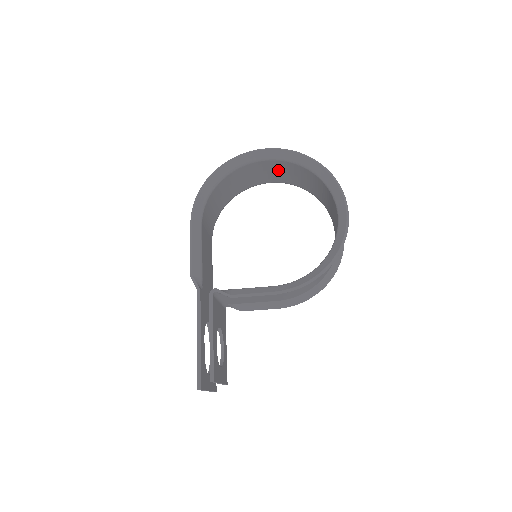
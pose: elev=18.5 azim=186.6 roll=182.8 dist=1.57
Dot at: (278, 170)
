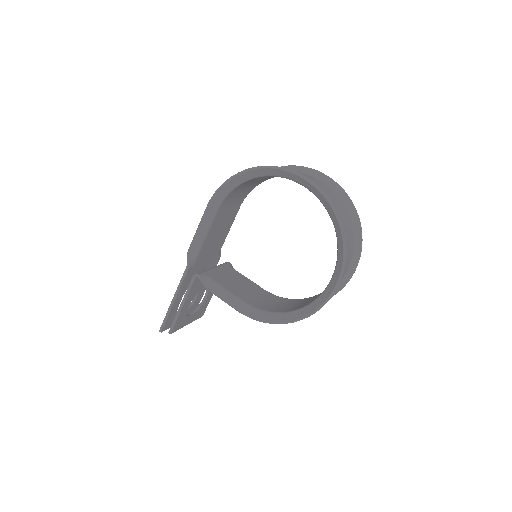
Dot at: occluded
